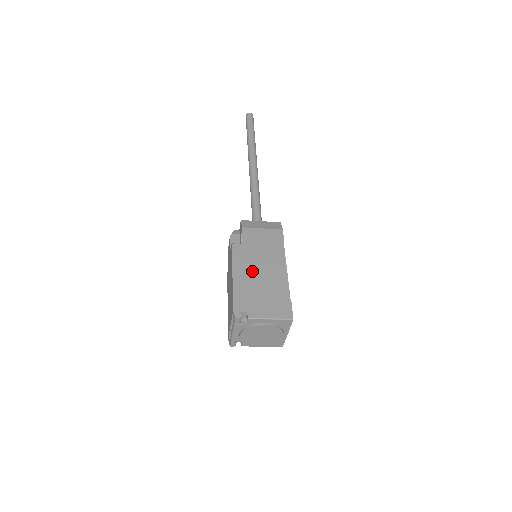
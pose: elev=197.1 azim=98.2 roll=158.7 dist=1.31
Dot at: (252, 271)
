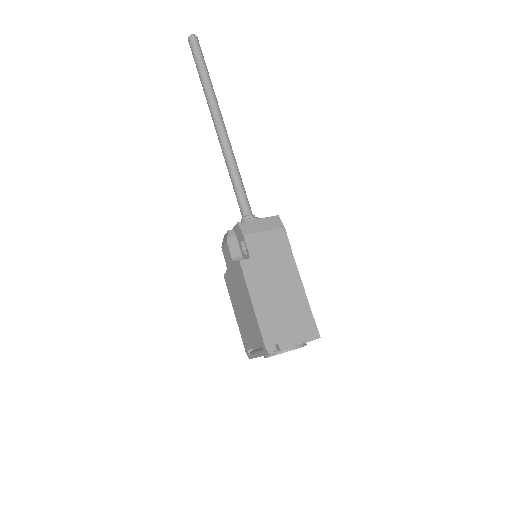
Dot at: (269, 291)
